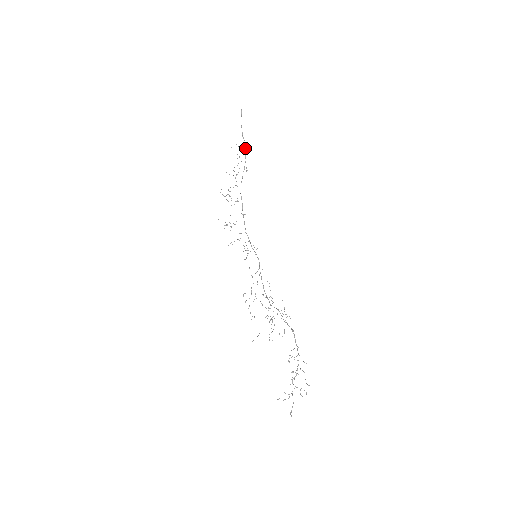
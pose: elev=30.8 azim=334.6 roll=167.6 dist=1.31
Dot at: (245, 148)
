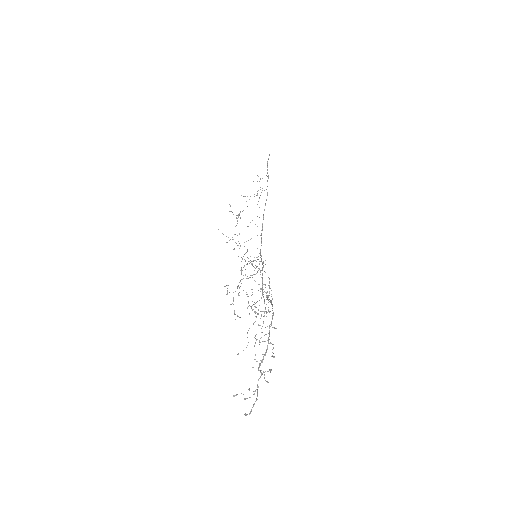
Dot at: occluded
